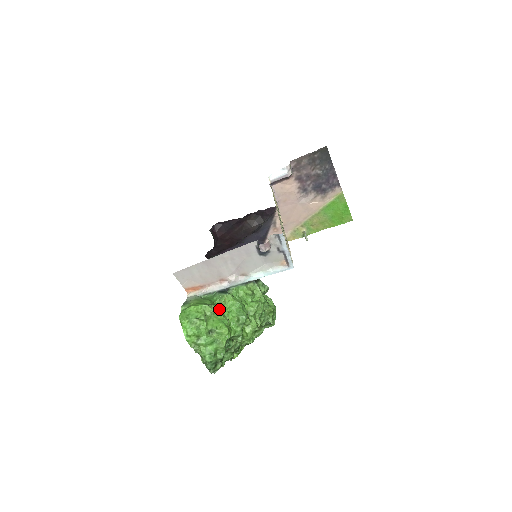
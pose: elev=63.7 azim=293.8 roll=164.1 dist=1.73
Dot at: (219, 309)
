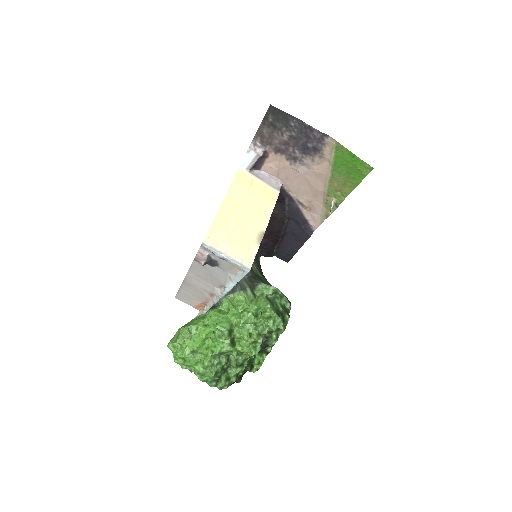
Dot at: (206, 327)
